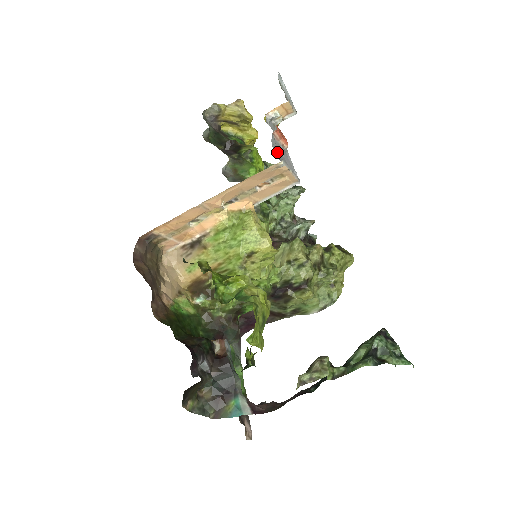
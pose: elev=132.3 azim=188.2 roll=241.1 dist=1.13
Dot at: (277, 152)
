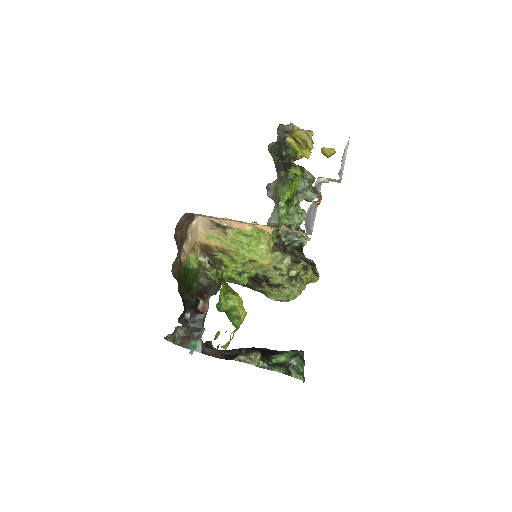
Dot at: (308, 216)
